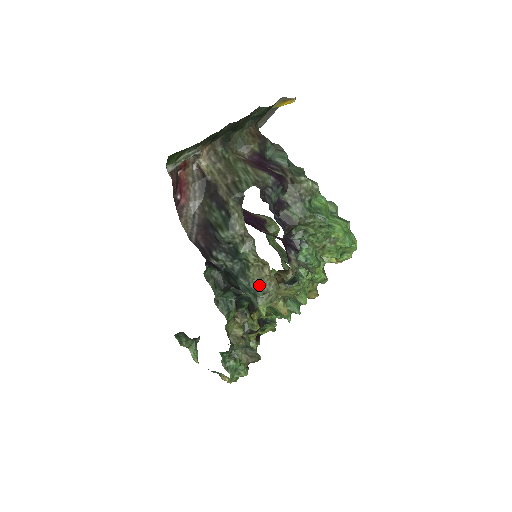
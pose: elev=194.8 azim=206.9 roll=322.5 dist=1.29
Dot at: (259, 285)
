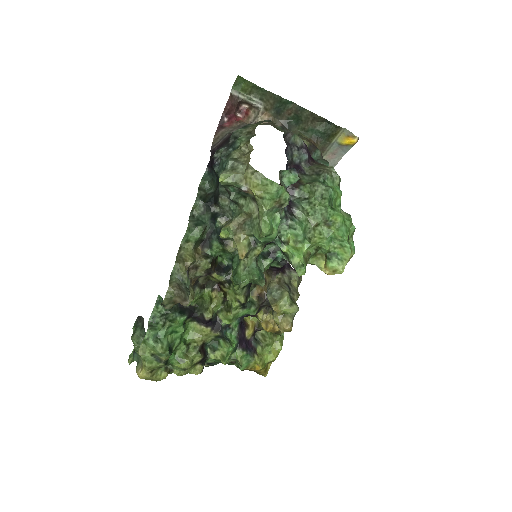
Dot at: (234, 160)
